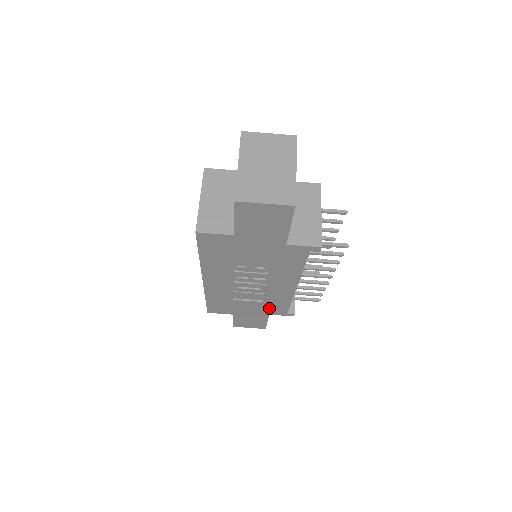
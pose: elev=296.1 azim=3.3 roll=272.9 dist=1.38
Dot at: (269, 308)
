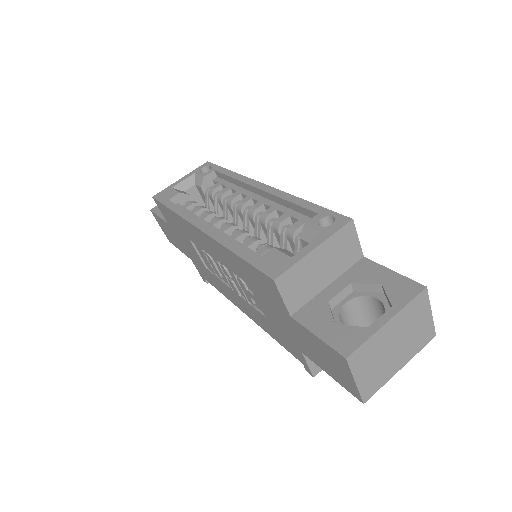
Dot at: (200, 266)
